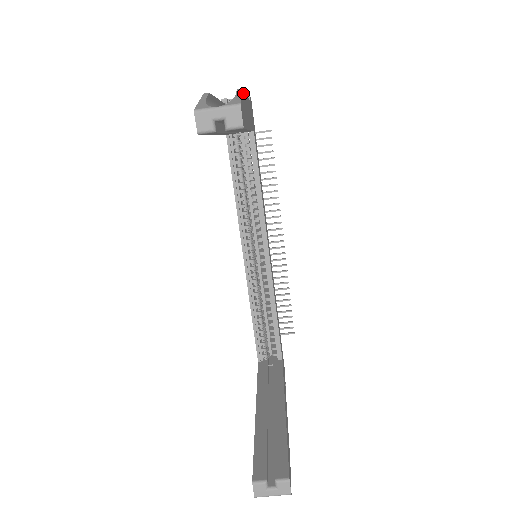
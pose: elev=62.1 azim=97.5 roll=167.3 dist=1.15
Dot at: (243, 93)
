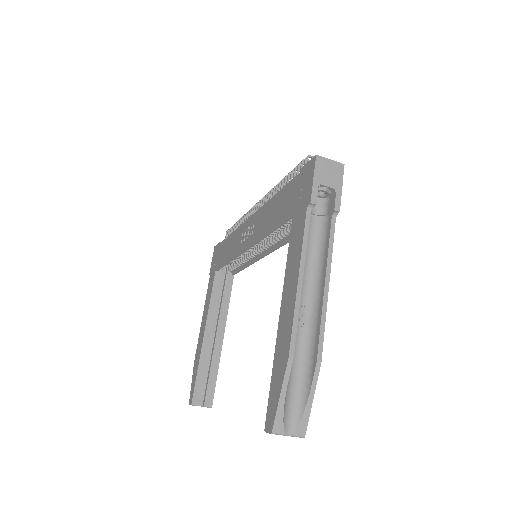
Dot at: (319, 363)
